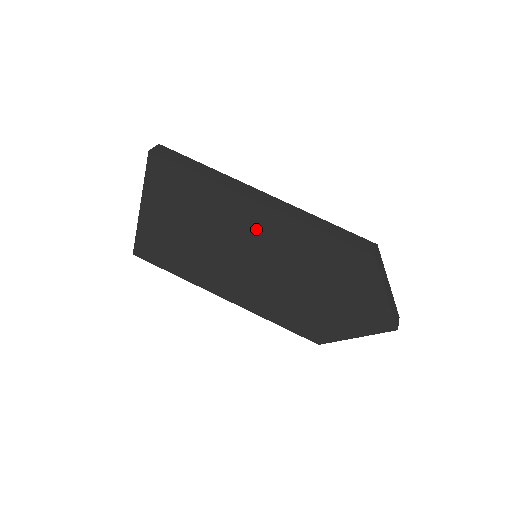
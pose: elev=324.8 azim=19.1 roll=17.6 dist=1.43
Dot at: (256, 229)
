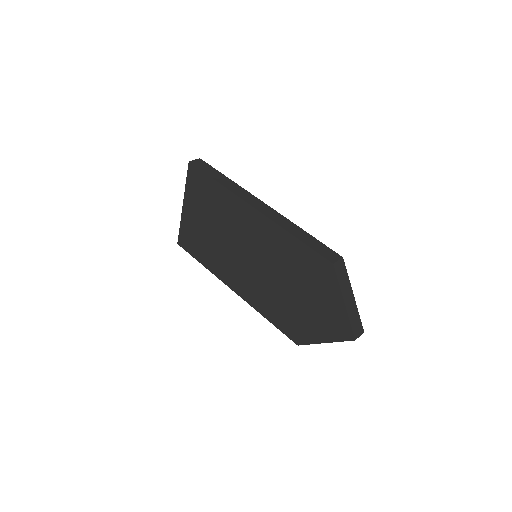
Dot at: (252, 231)
